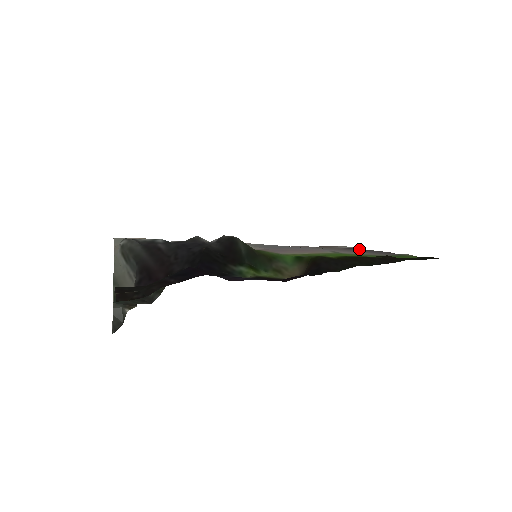
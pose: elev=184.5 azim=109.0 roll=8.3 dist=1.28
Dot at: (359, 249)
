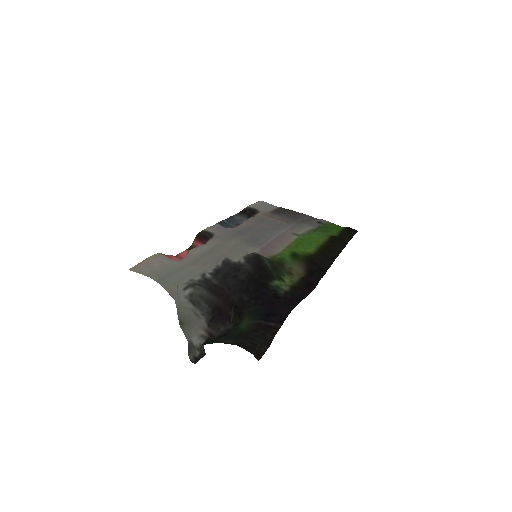
Dot at: (286, 214)
